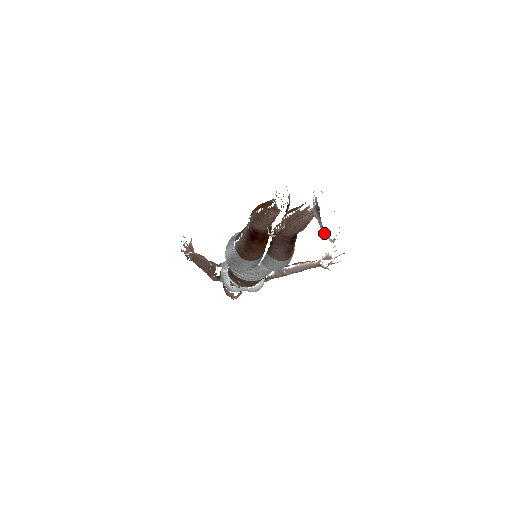
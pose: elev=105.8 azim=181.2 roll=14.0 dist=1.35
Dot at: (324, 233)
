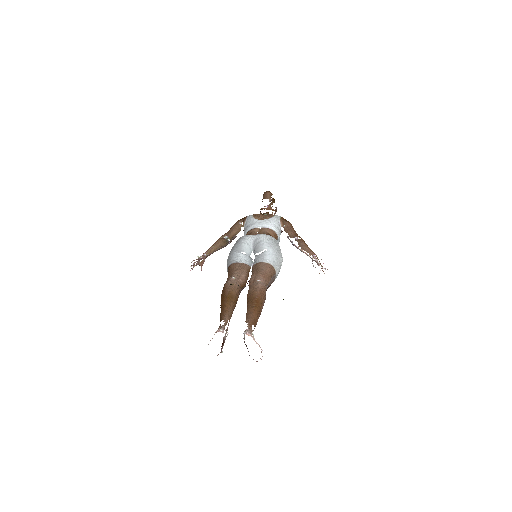
Dot at: occluded
